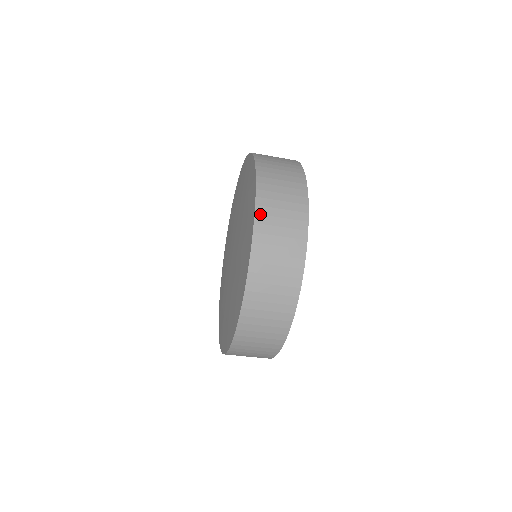
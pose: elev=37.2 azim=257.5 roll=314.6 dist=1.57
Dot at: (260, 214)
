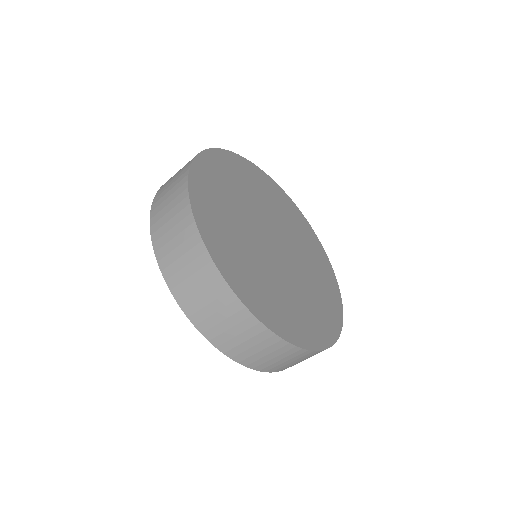
Dot at: (191, 315)
